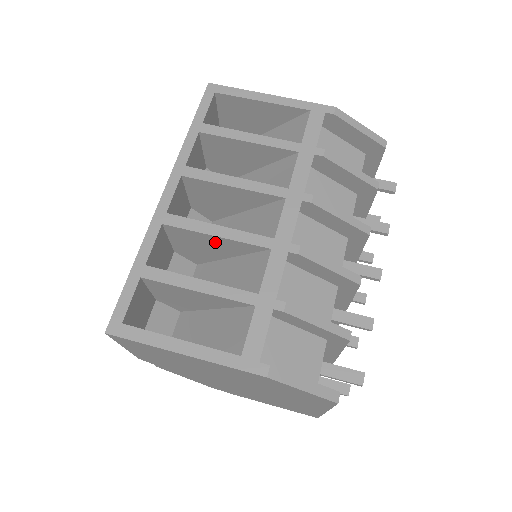
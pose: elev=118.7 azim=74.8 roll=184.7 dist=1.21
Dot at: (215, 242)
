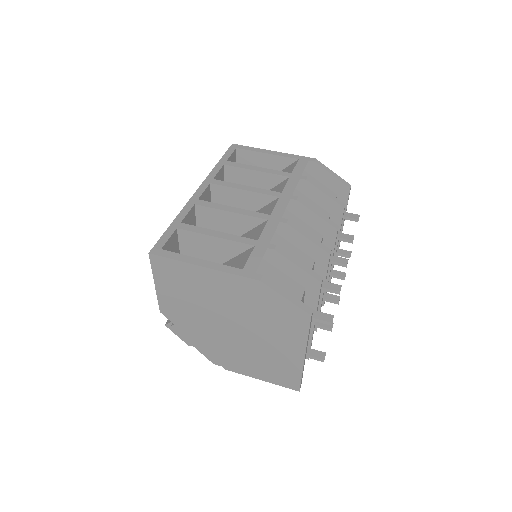
Dot at: (229, 219)
